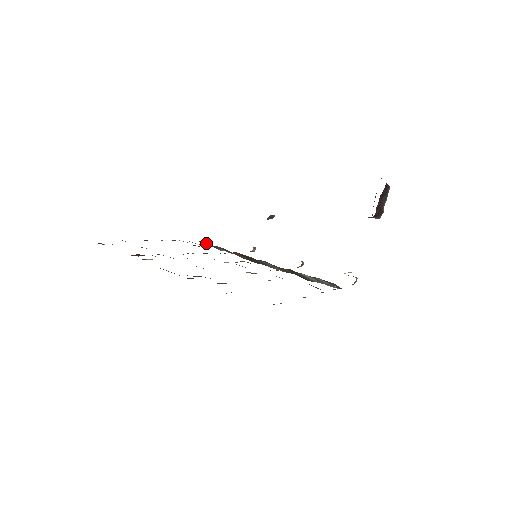
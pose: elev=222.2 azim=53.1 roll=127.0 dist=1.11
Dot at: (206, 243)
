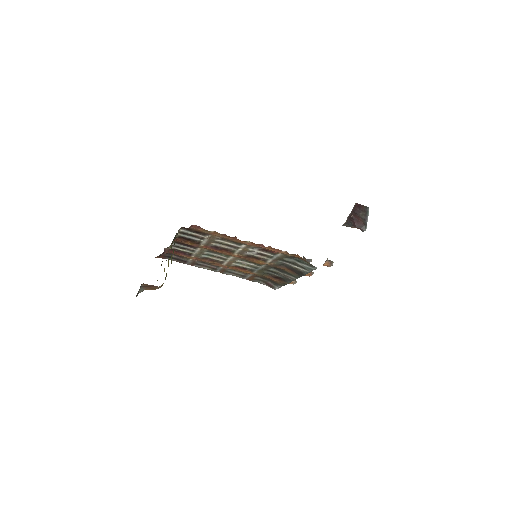
Dot at: occluded
